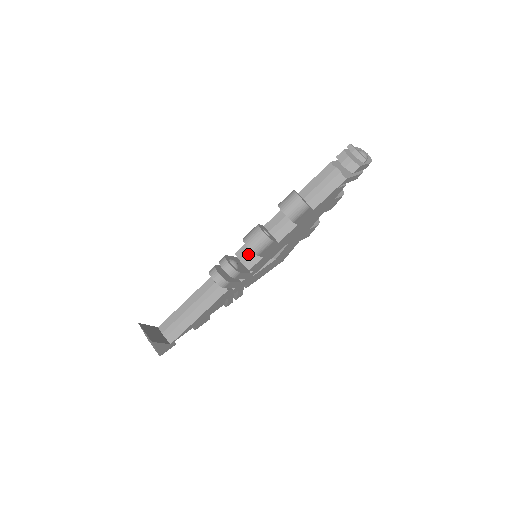
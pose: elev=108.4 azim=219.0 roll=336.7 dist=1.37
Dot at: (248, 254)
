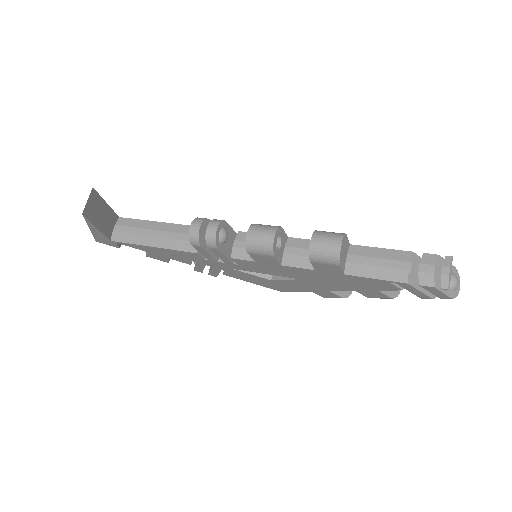
Dot at: occluded
